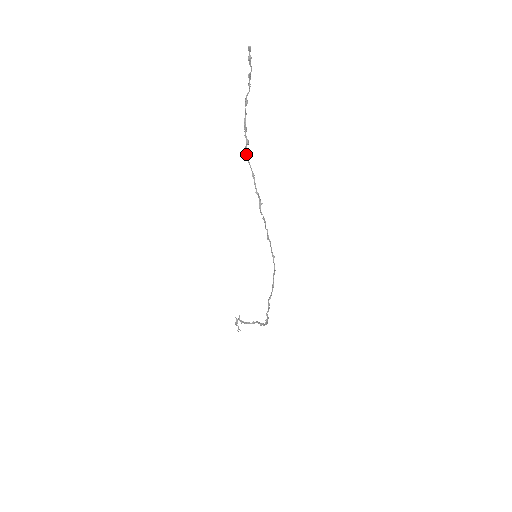
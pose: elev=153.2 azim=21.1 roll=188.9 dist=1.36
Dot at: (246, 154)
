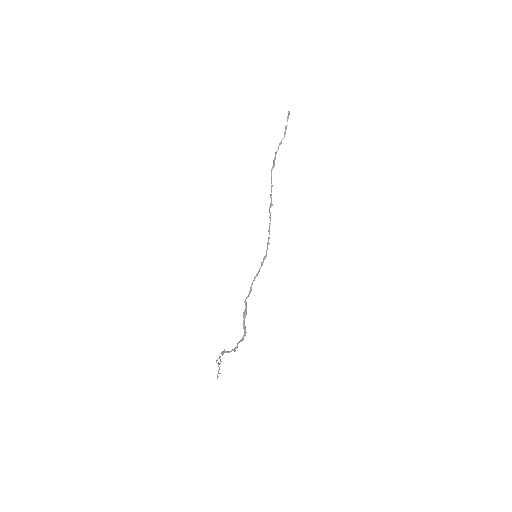
Dot at: (271, 173)
